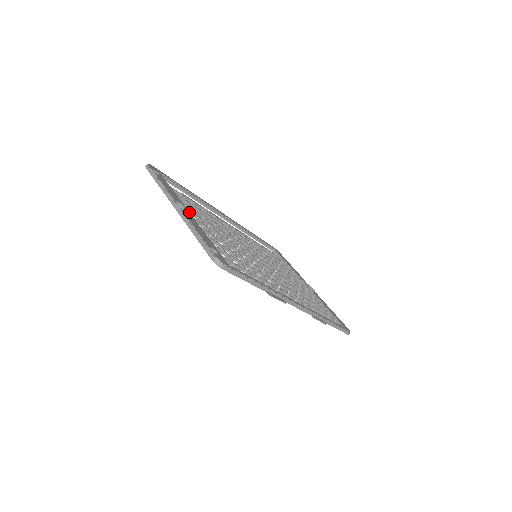
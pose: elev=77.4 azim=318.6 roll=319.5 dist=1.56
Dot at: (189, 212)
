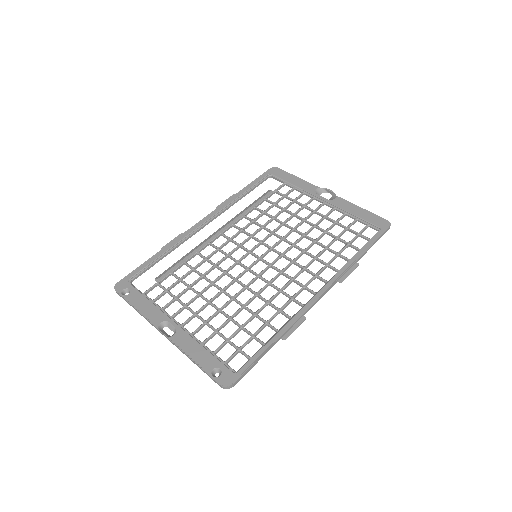
Dot at: (175, 324)
